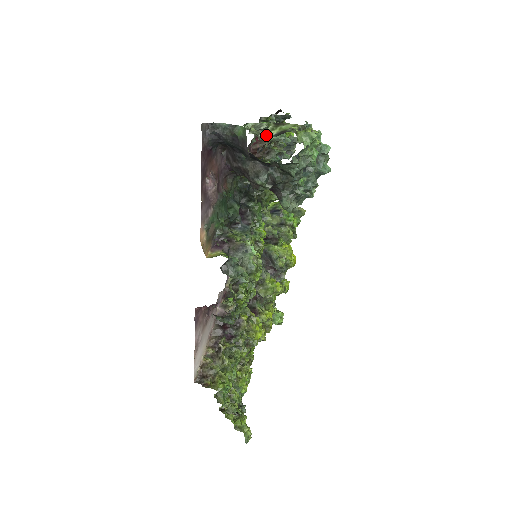
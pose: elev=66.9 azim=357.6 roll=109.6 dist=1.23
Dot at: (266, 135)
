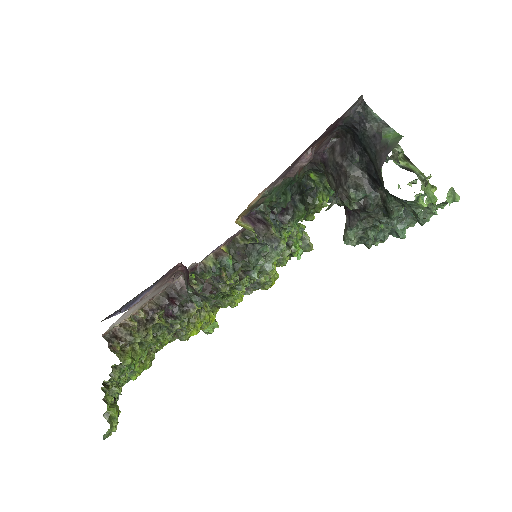
Dot at: (397, 159)
